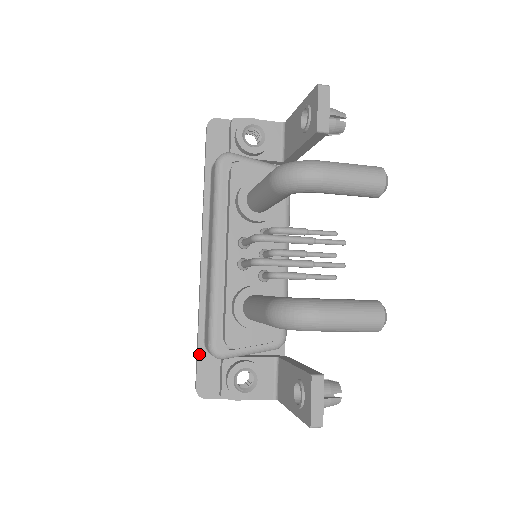
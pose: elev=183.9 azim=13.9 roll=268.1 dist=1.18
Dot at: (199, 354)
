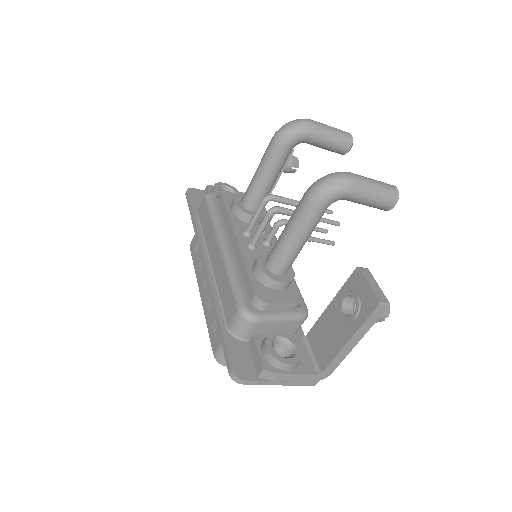
Dot at: (225, 337)
